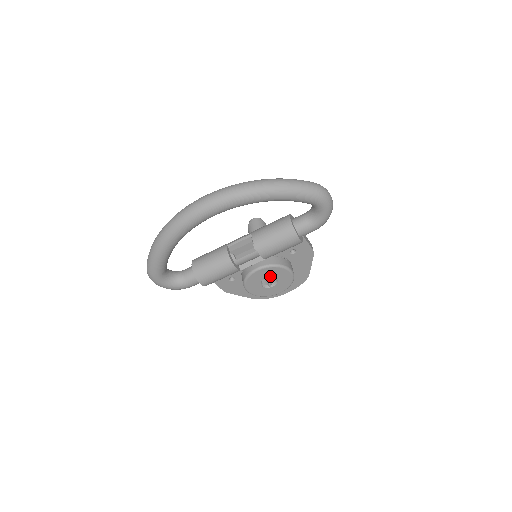
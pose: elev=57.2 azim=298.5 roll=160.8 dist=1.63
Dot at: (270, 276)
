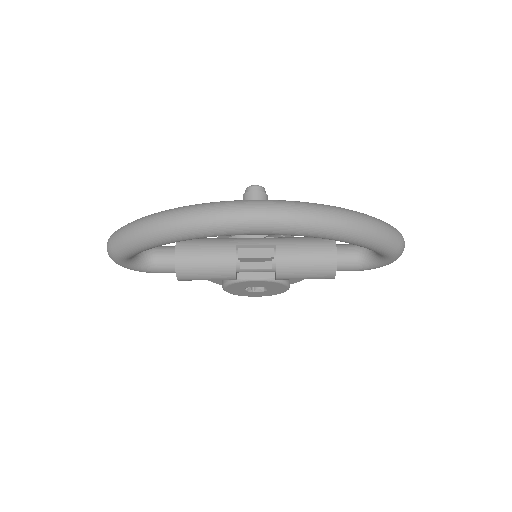
Dot at: (263, 286)
